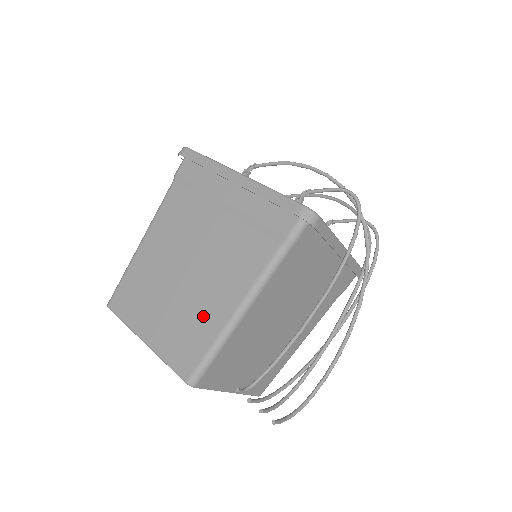
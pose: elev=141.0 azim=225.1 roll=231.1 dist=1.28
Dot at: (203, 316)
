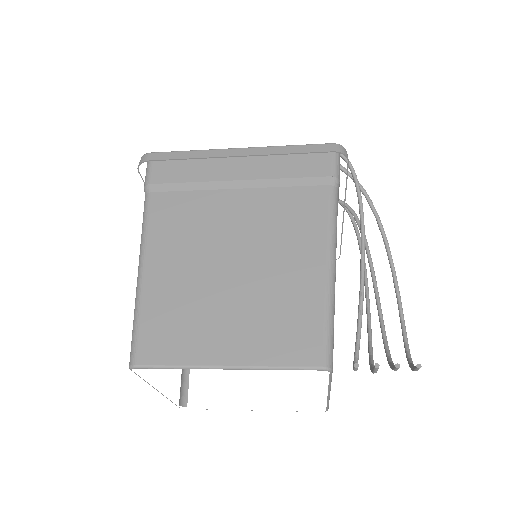
Dot at: (292, 290)
